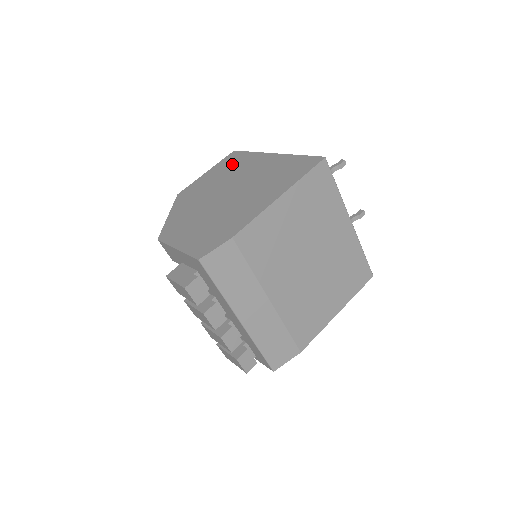
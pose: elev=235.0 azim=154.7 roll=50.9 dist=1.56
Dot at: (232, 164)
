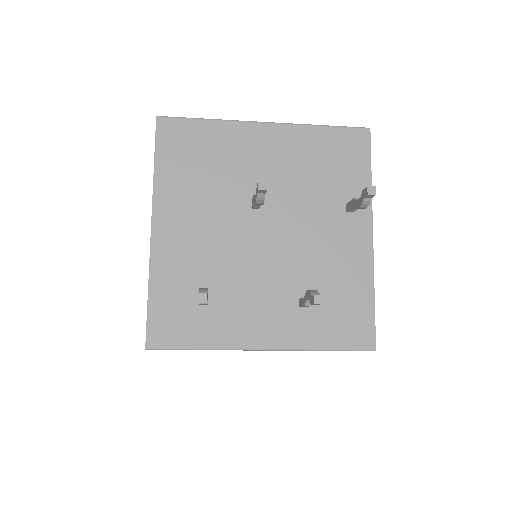
Dot at: occluded
